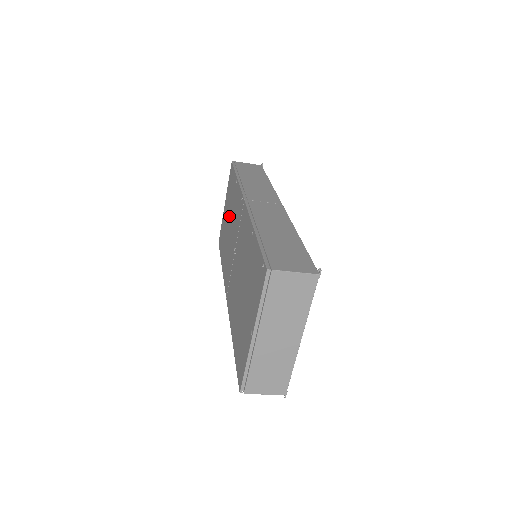
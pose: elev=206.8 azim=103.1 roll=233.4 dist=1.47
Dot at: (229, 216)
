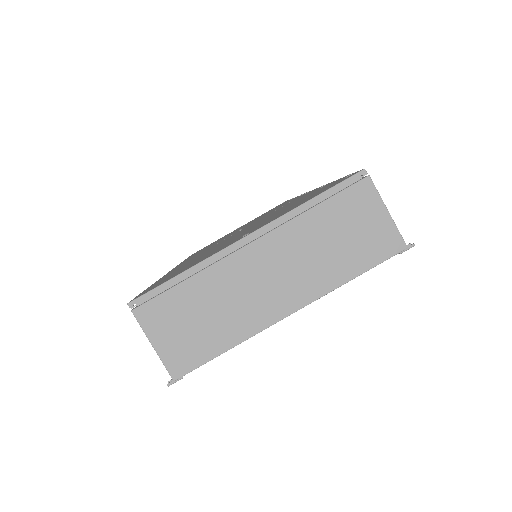
Dot at: occluded
